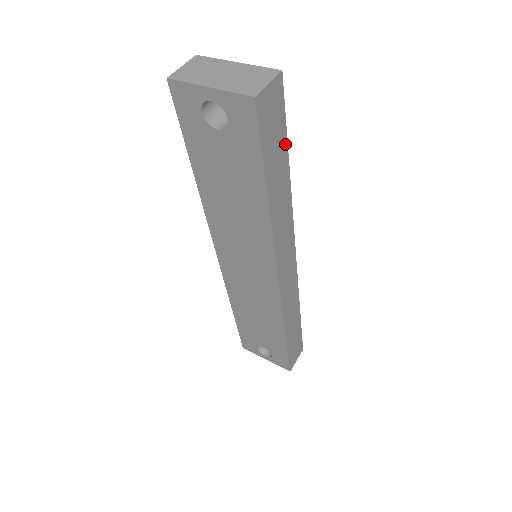
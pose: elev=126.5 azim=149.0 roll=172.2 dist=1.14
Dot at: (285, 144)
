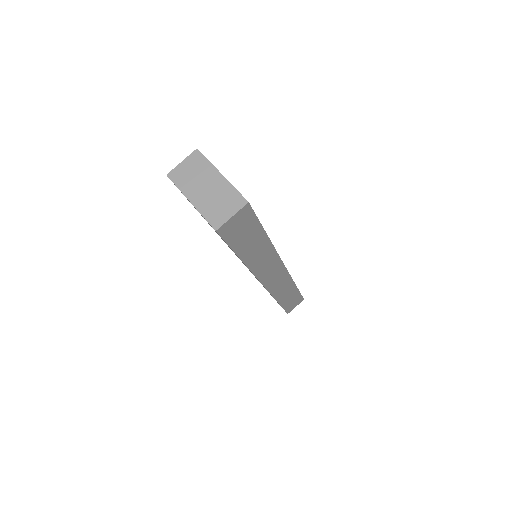
Dot at: (260, 229)
